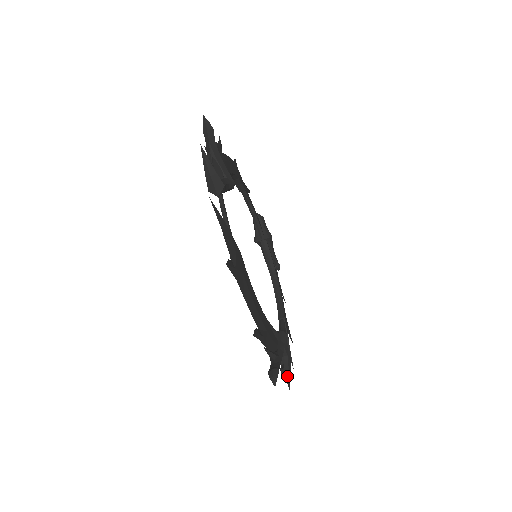
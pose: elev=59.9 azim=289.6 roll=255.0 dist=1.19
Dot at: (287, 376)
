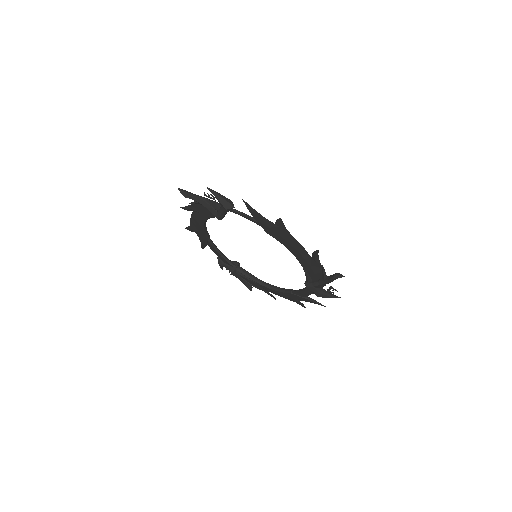
Dot at: (334, 296)
